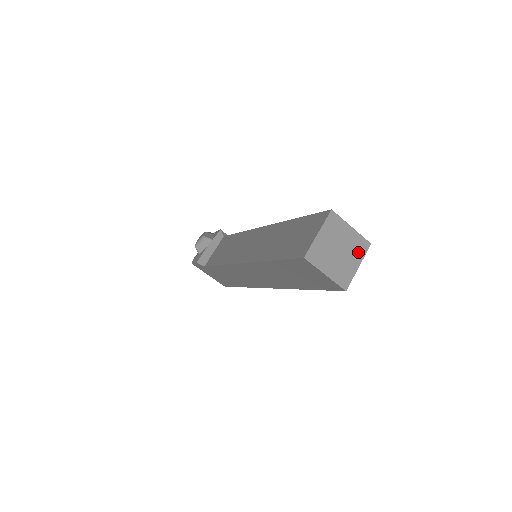
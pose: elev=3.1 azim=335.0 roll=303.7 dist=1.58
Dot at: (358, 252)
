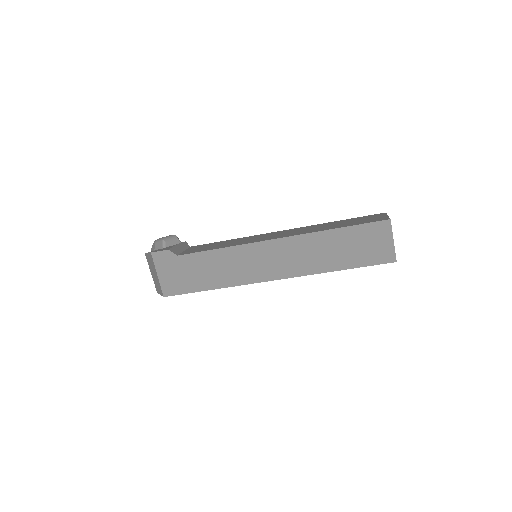
Dot at: occluded
